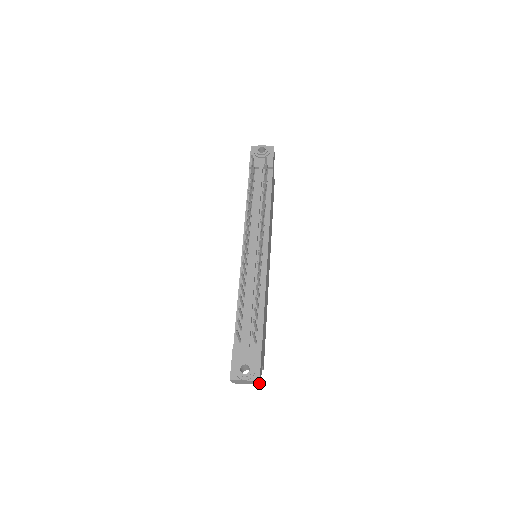
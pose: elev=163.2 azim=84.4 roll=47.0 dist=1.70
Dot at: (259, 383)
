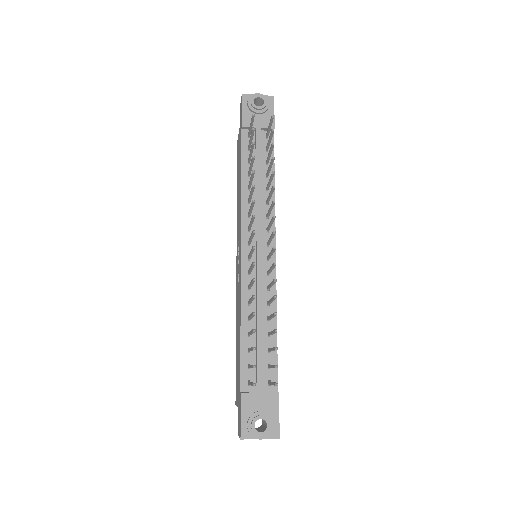
Dot at: occluded
